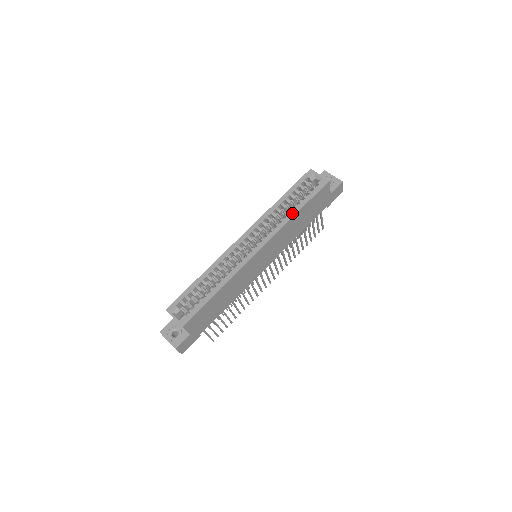
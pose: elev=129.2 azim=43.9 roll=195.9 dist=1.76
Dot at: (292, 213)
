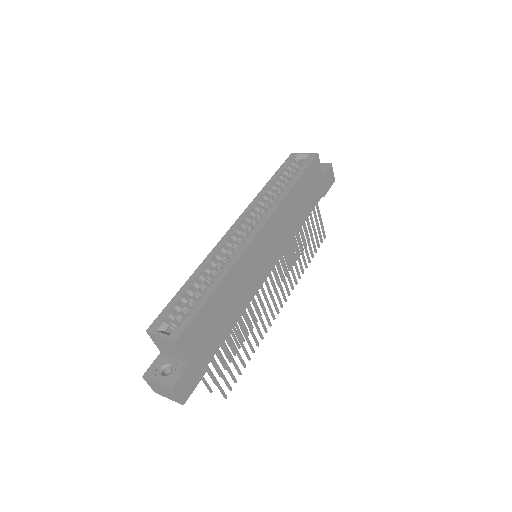
Dot at: (287, 189)
